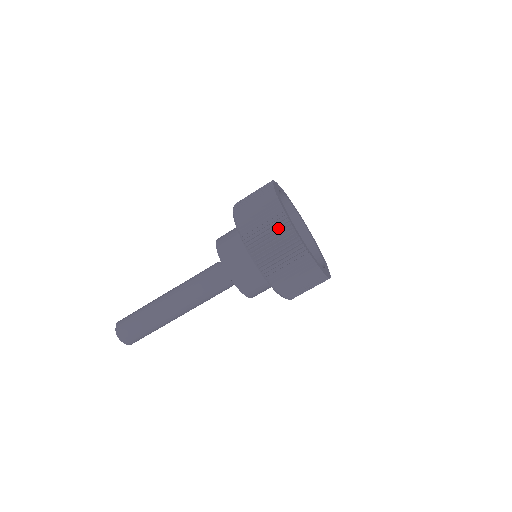
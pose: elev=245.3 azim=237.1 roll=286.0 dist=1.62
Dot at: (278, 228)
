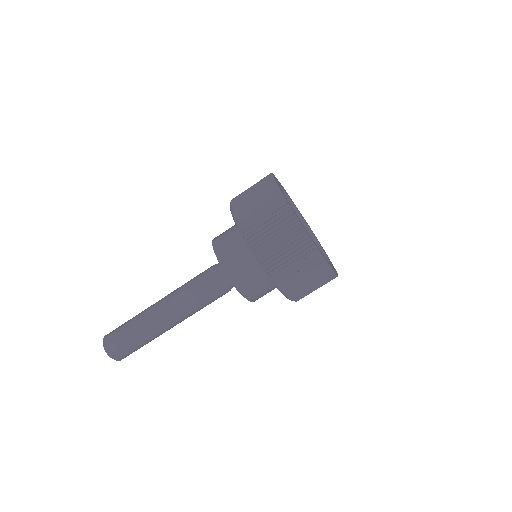
Dot at: (316, 271)
